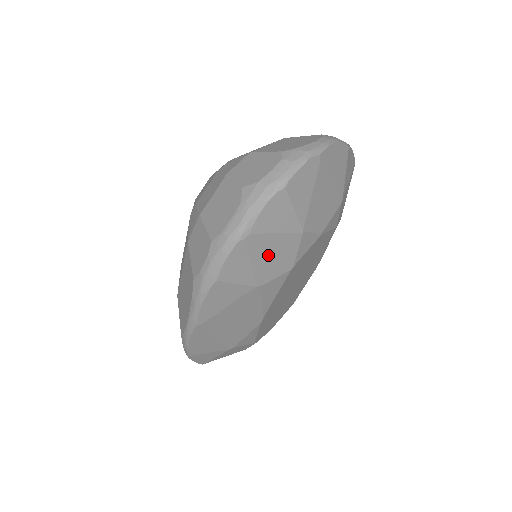
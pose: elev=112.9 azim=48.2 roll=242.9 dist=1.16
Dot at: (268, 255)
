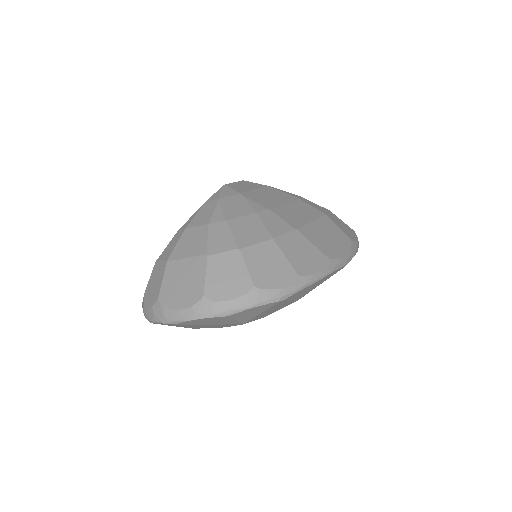
Dot at: occluded
